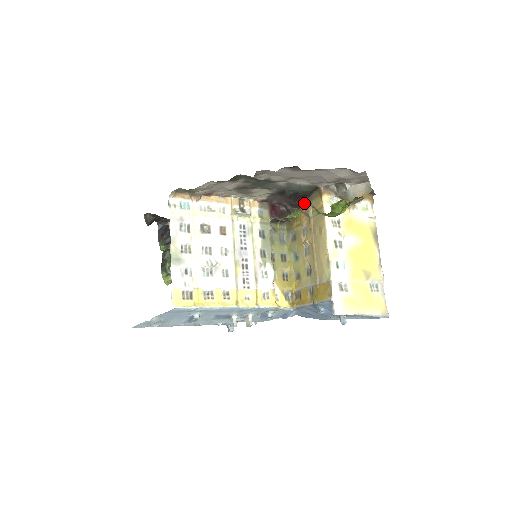
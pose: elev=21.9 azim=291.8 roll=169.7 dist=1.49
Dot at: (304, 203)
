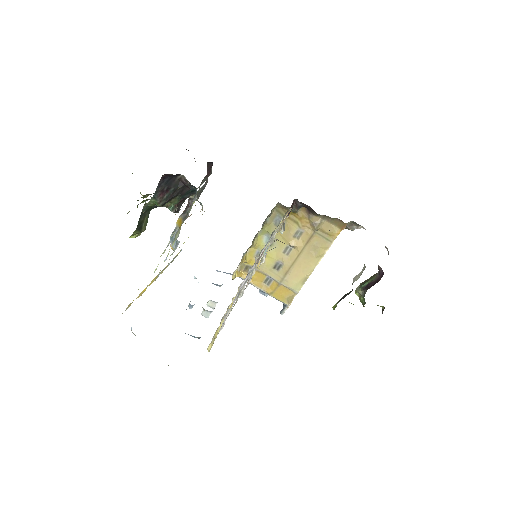
Dot at: (319, 215)
